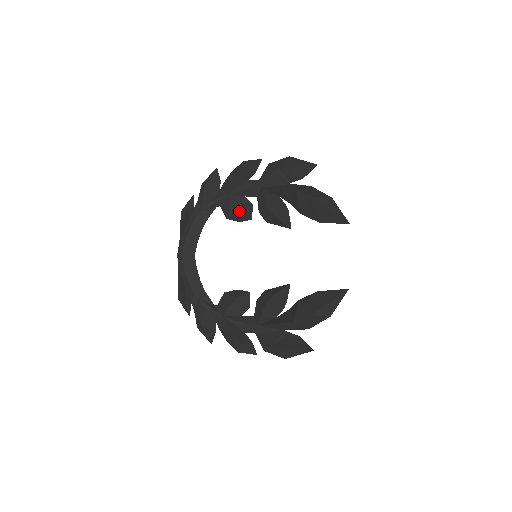
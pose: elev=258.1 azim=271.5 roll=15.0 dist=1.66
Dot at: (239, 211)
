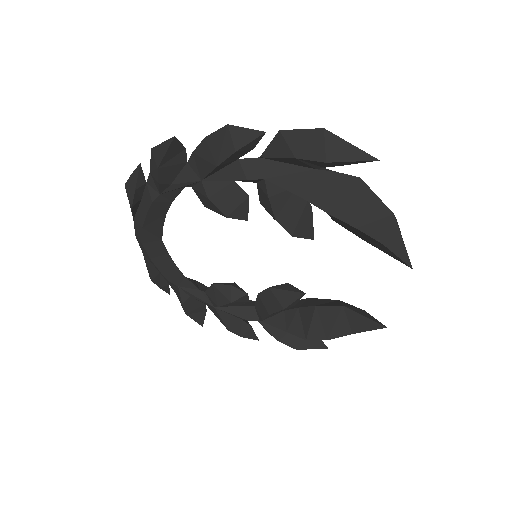
Dot at: (225, 214)
